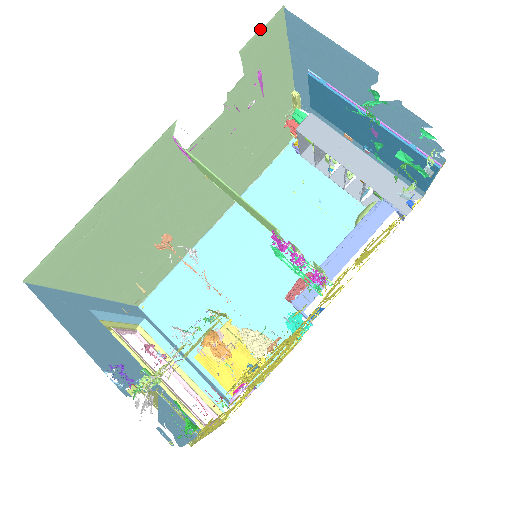
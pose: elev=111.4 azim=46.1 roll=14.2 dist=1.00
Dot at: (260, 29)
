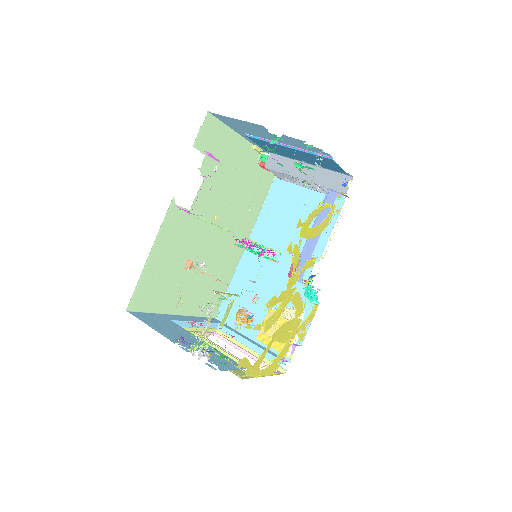
Dot at: (200, 129)
